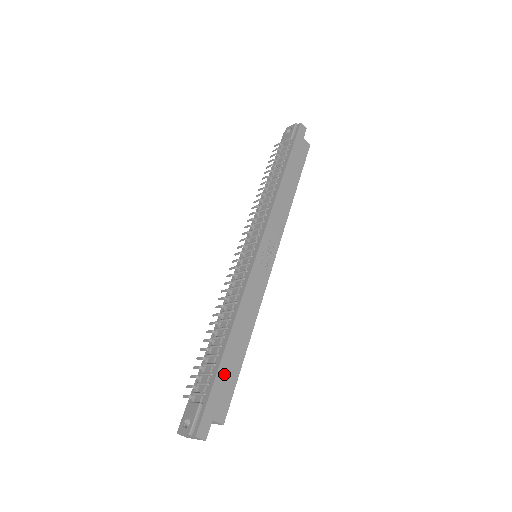
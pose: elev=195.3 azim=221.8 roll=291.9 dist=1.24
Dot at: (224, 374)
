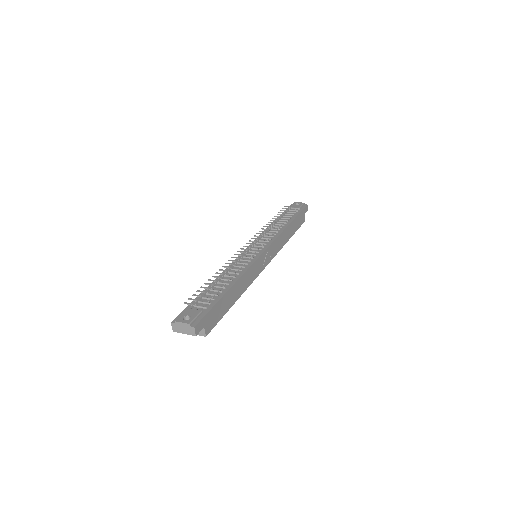
Dot at: (221, 305)
